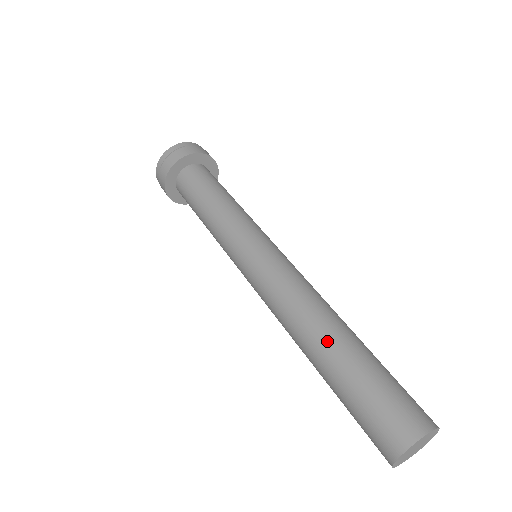
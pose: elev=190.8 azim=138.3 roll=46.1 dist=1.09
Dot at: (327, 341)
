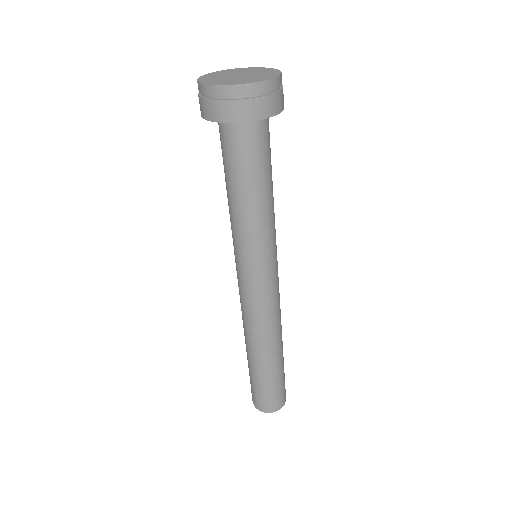
Dot at: (252, 356)
